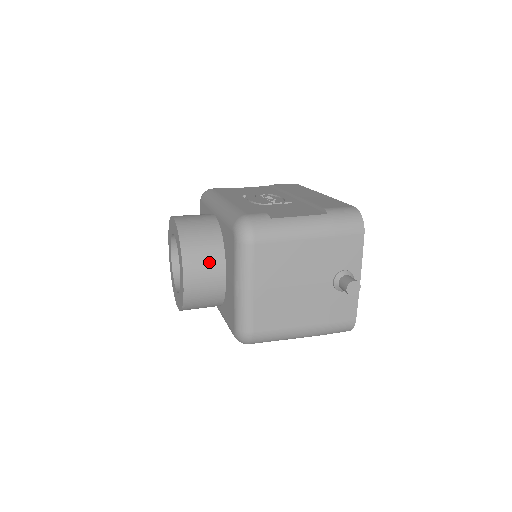
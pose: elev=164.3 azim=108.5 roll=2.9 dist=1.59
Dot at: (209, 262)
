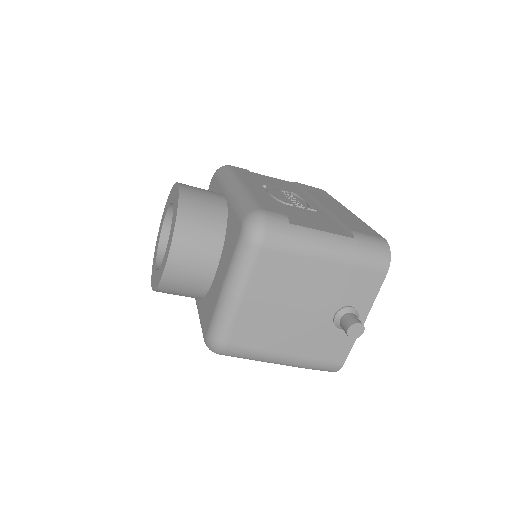
Dot at: (203, 249)
